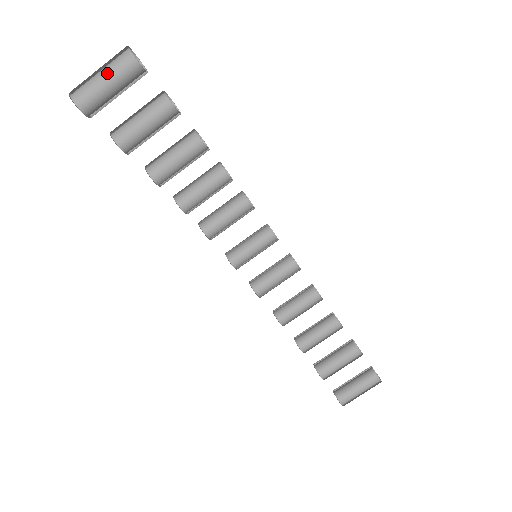
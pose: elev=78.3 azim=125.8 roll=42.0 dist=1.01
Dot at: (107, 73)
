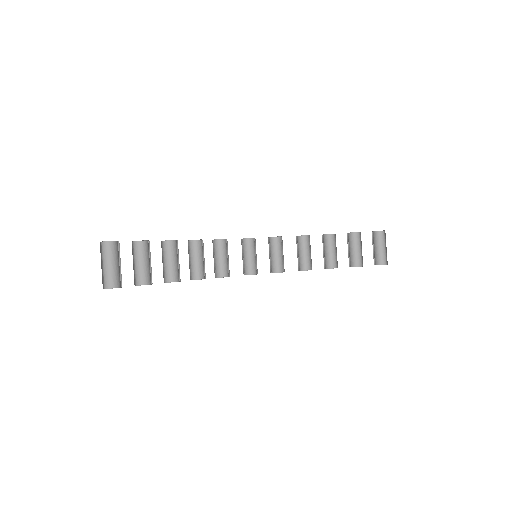
Dot at: (107, 261)
